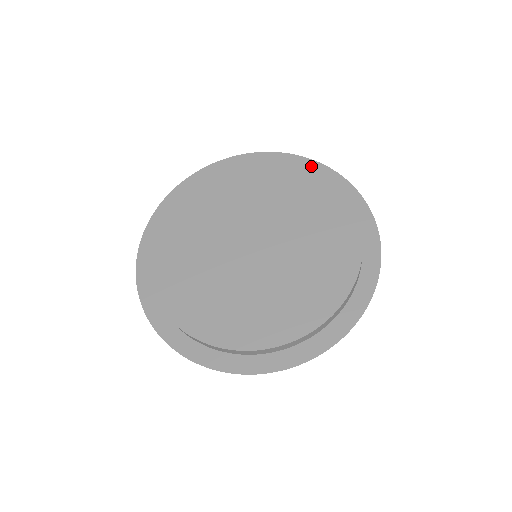
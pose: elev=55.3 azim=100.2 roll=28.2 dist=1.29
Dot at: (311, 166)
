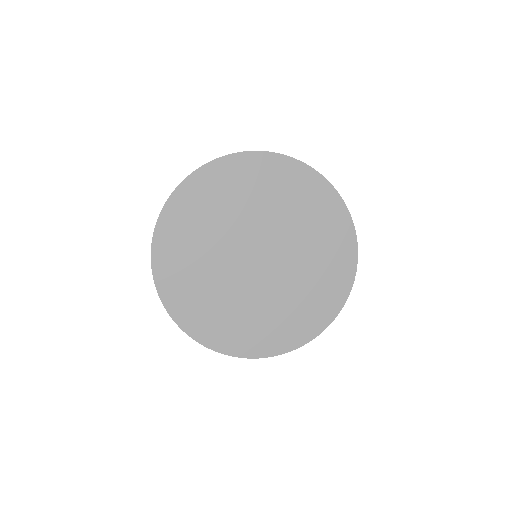
Dot at: (344, 216)
